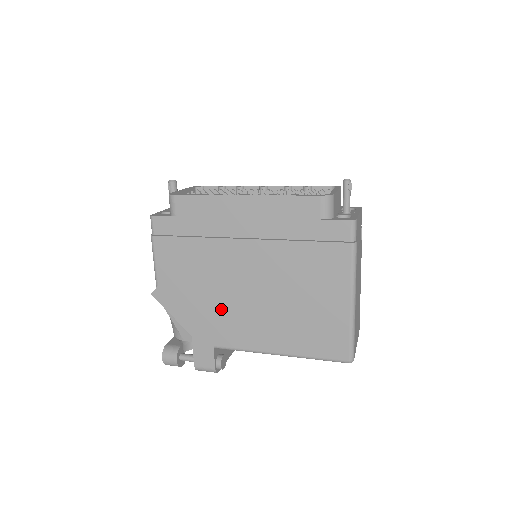
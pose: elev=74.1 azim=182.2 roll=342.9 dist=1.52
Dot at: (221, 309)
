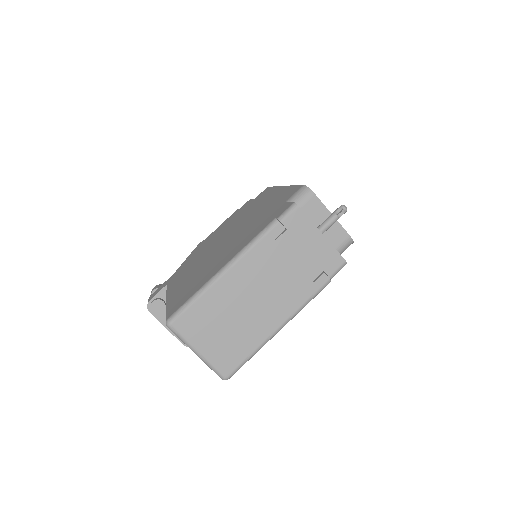
Dot at: (197, 258)
